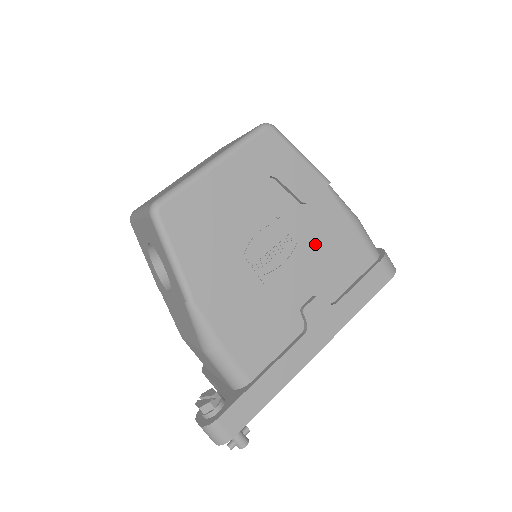
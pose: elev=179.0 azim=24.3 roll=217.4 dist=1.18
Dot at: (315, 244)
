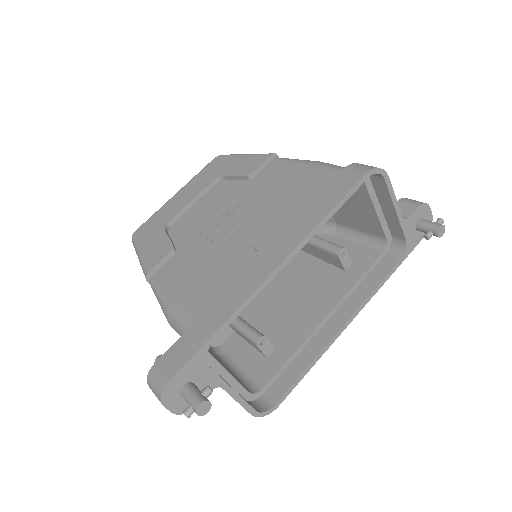
Dot at: (267, 196)
